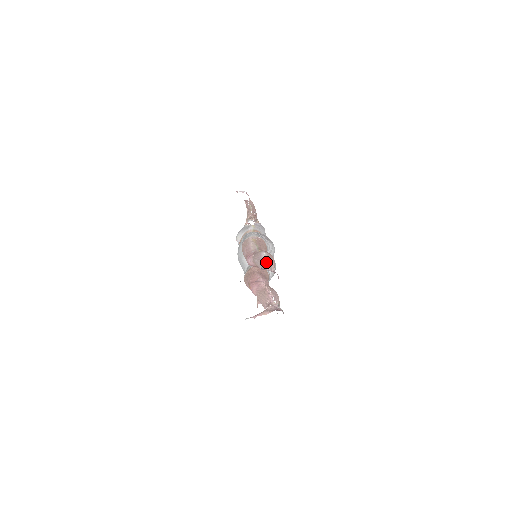
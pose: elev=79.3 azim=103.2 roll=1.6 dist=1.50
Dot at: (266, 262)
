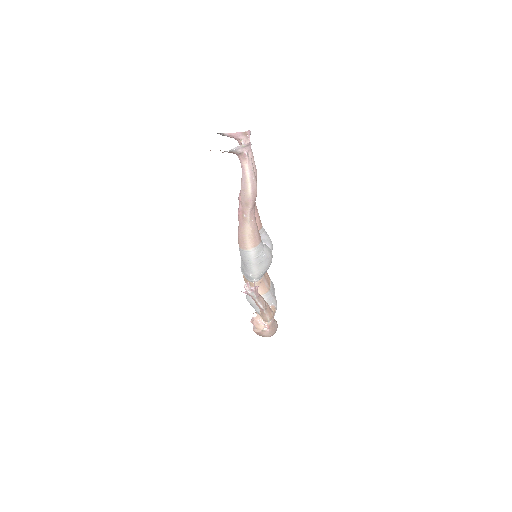
Dot at: occluded
